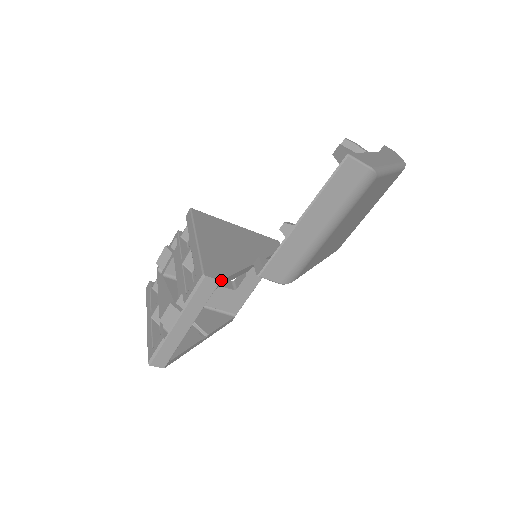
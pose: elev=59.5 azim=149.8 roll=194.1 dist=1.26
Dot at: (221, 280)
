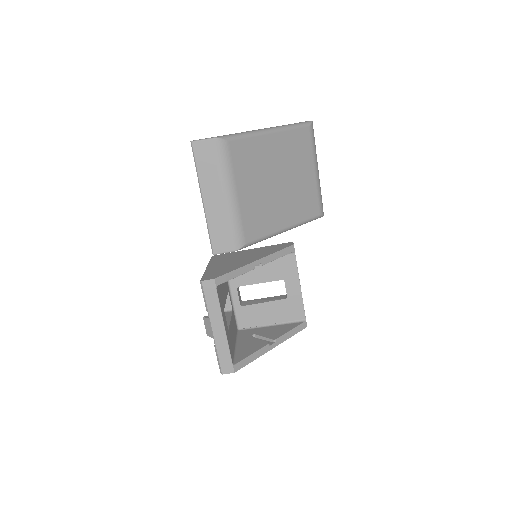
Dot at: (214, 278)
